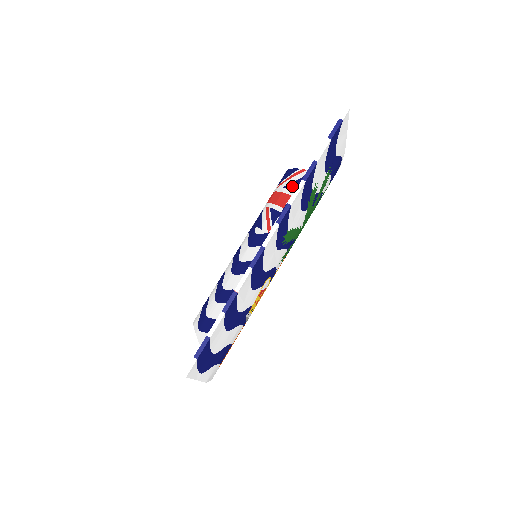
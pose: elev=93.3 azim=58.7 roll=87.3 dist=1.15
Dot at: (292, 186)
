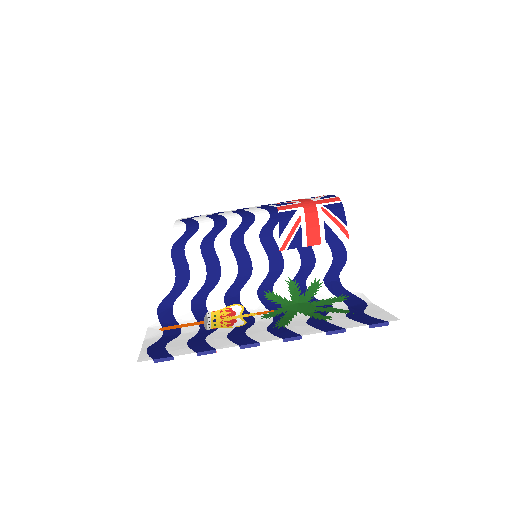
Dot at: (329, 235)
